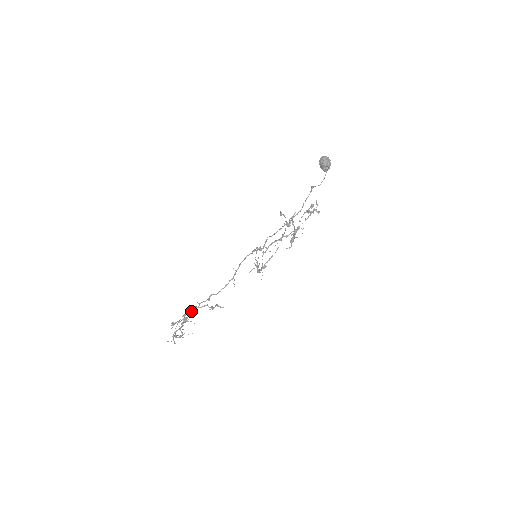
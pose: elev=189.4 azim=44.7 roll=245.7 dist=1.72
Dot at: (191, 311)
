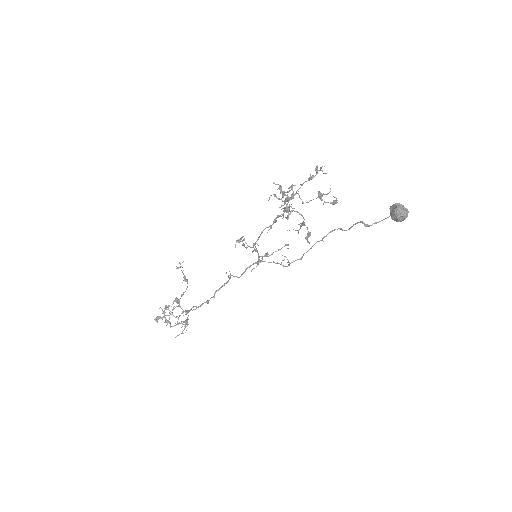
Dot at: occluded
